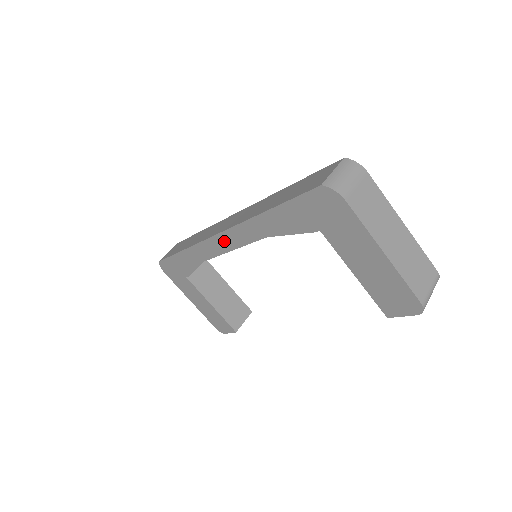
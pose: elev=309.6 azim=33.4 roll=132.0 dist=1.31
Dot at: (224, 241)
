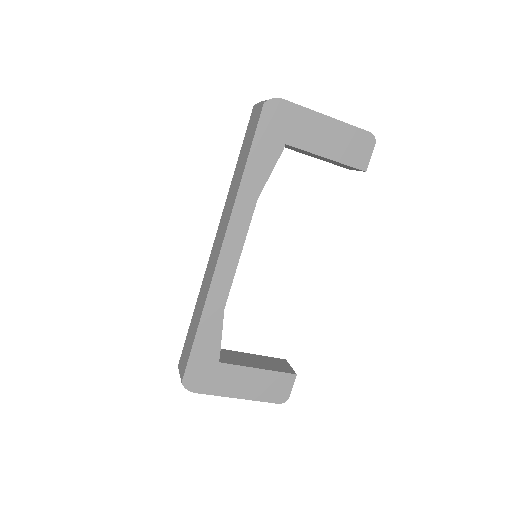
Dot at: (230, 251)
